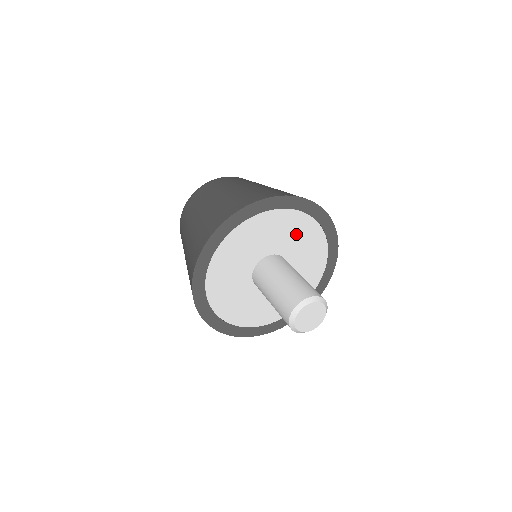
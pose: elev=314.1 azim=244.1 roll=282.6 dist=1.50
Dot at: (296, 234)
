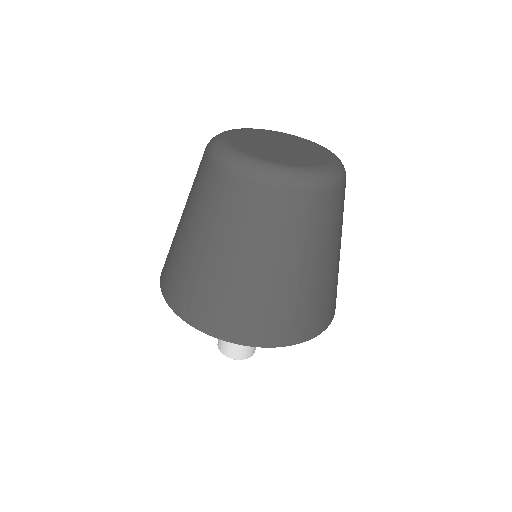
Dot at: occluded
